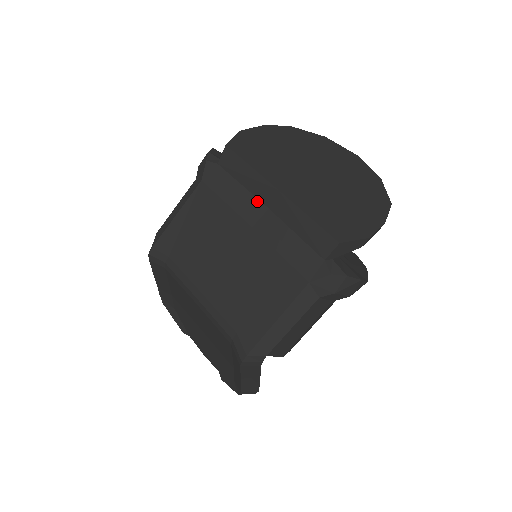
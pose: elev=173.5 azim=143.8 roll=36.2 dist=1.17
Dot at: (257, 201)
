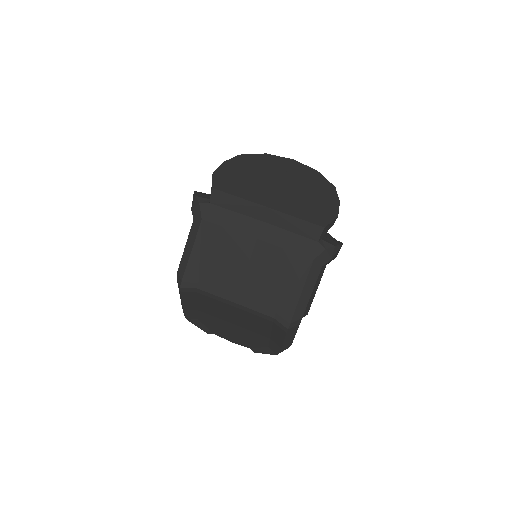
Dot at: (252, 219)
